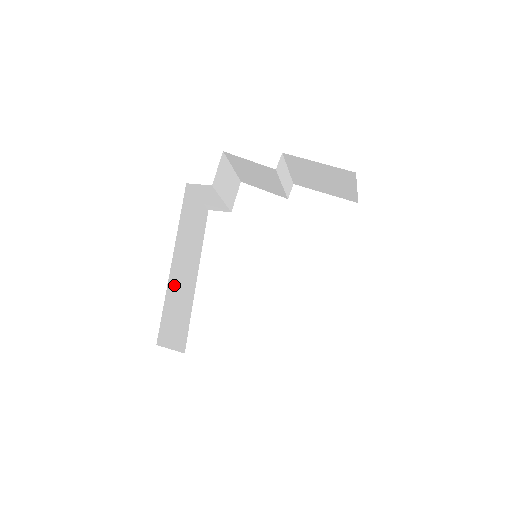
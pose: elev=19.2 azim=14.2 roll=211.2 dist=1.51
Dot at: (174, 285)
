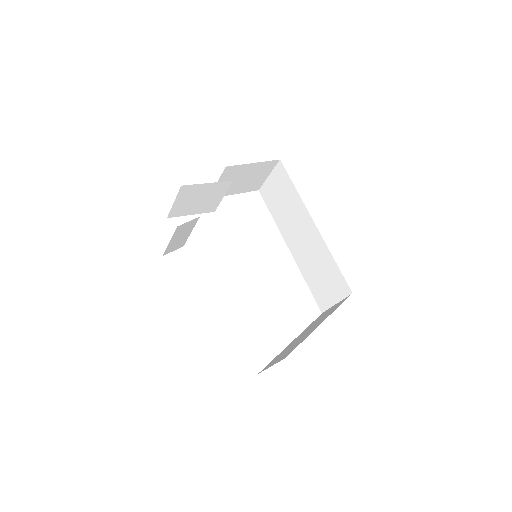
Dot at: occluded
